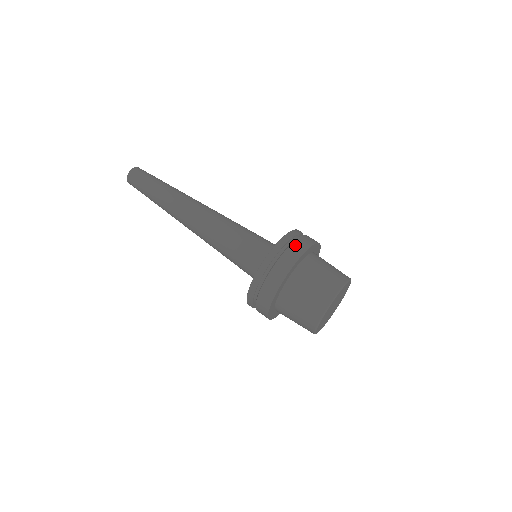
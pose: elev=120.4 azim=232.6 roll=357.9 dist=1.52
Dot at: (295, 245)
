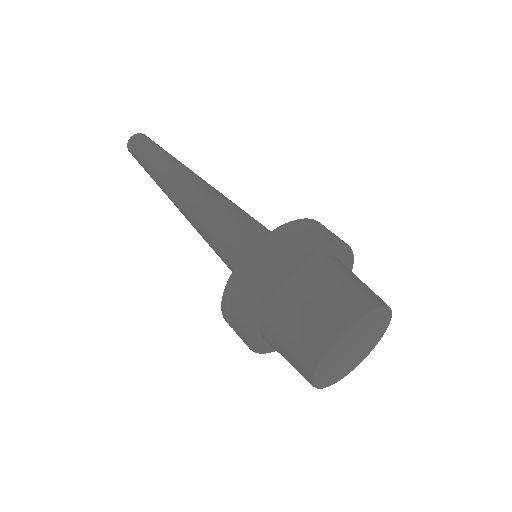
Dot at: occluded
